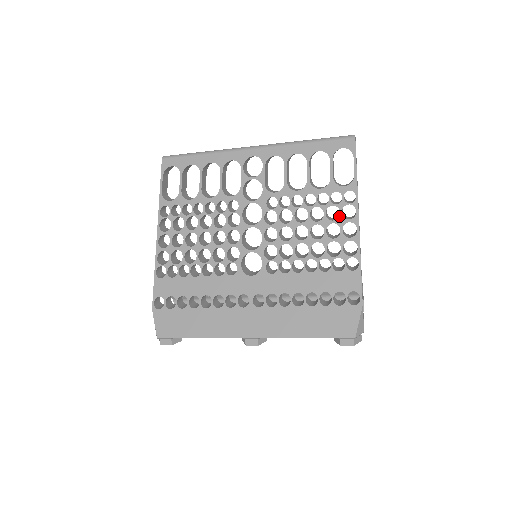
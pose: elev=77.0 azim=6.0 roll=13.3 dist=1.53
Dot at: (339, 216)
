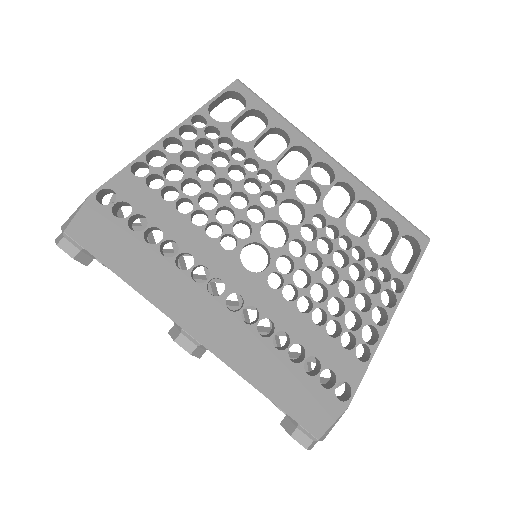
Dot at: (377, 293)
